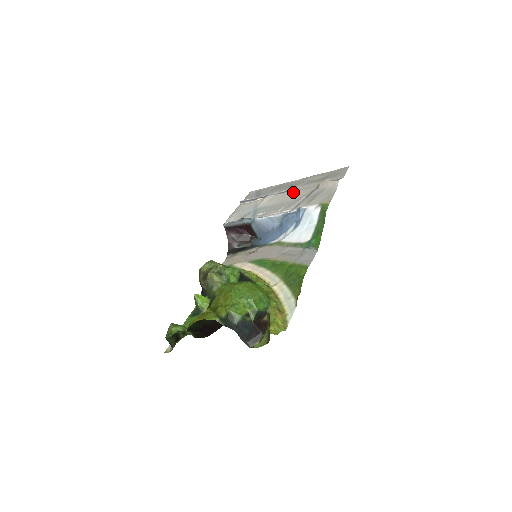
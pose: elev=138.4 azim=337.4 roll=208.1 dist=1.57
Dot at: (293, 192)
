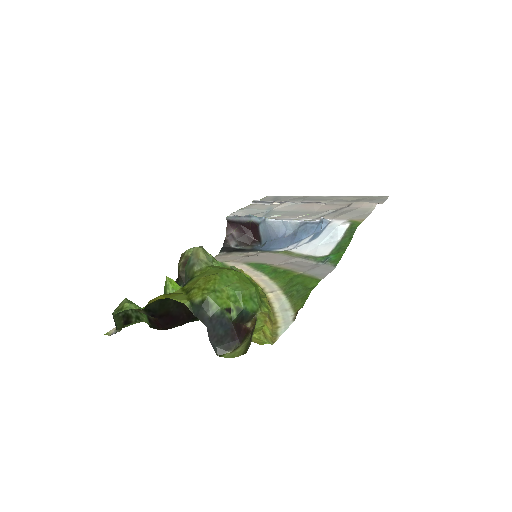
Dot at: (318, 204)
